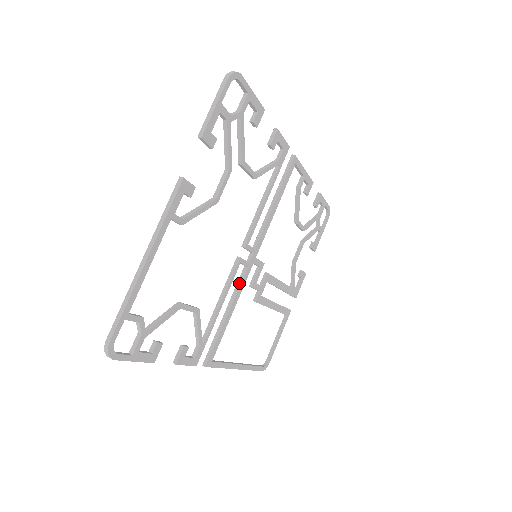
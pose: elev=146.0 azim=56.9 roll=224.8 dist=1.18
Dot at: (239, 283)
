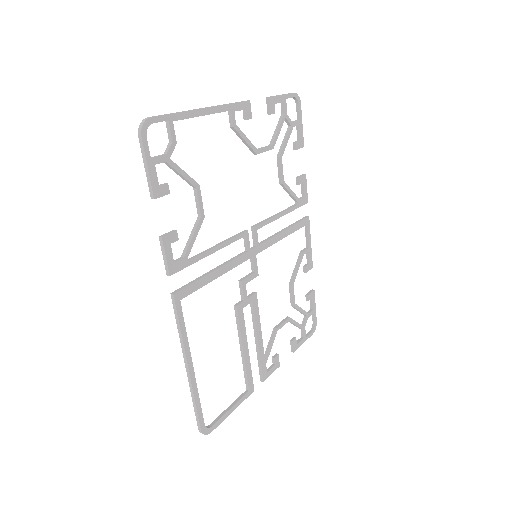
Dot at: (236, 257)
